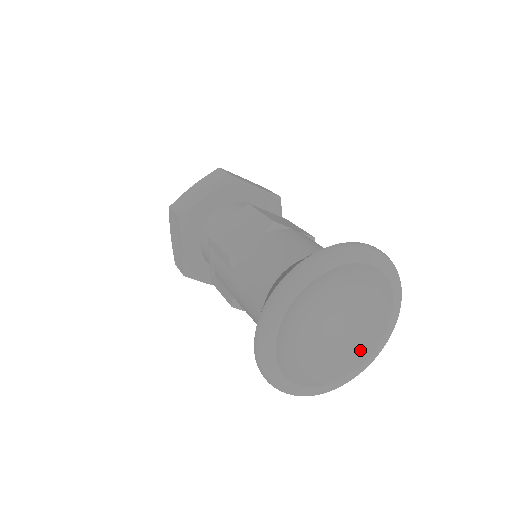
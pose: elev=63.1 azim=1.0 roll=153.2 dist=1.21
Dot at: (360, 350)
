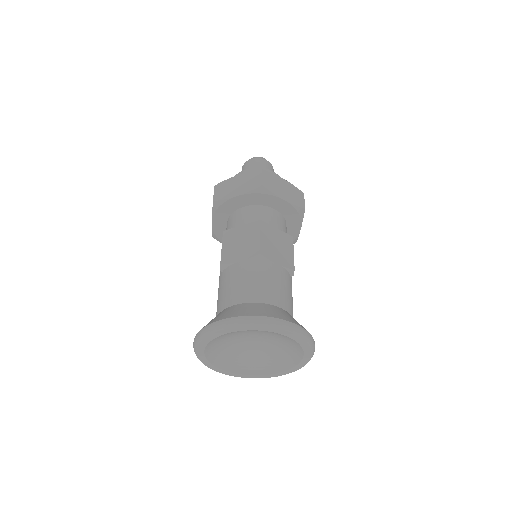
Dot at: (276, 366)
